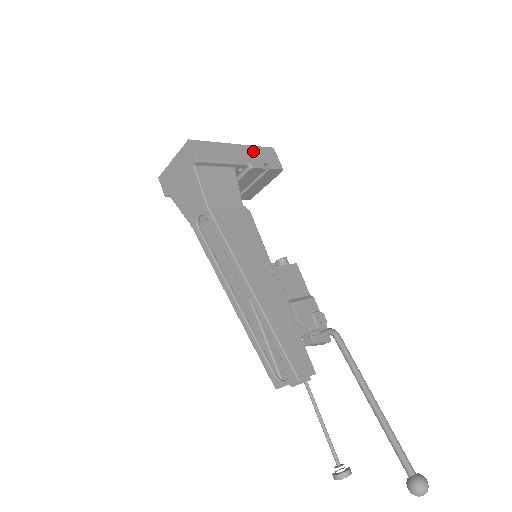
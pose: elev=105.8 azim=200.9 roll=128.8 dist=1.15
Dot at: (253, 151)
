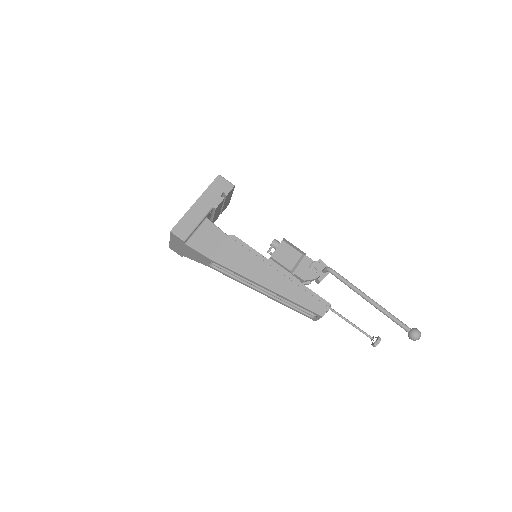
Dot at: (209, 194)
